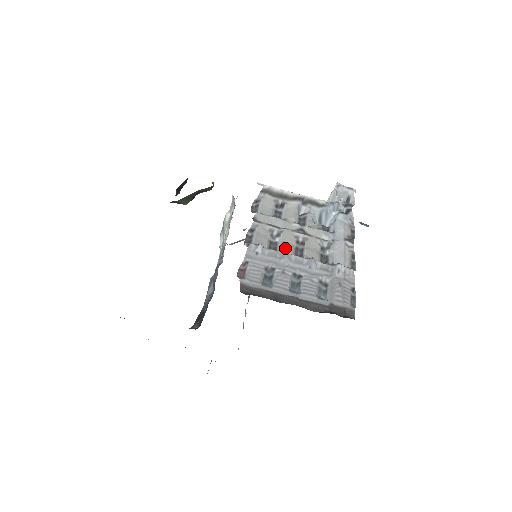
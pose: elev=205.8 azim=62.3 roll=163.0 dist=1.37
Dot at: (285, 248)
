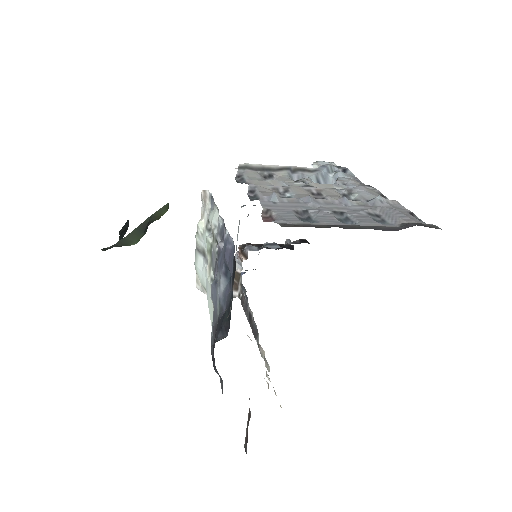
Dot at: occluded
